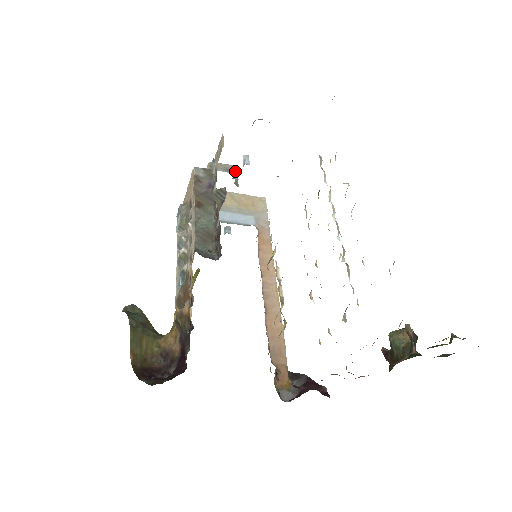
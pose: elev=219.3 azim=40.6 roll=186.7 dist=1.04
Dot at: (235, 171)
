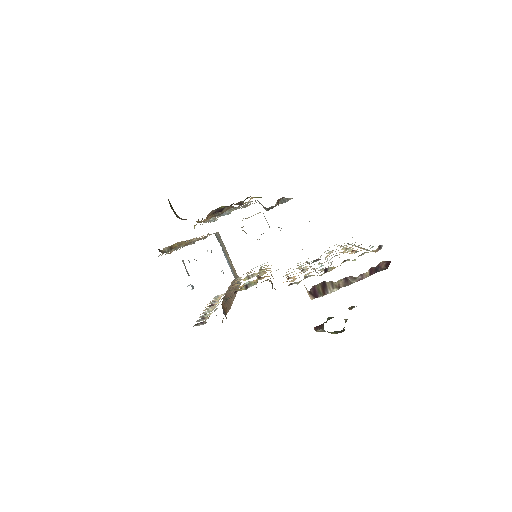
Dot at: occluded
